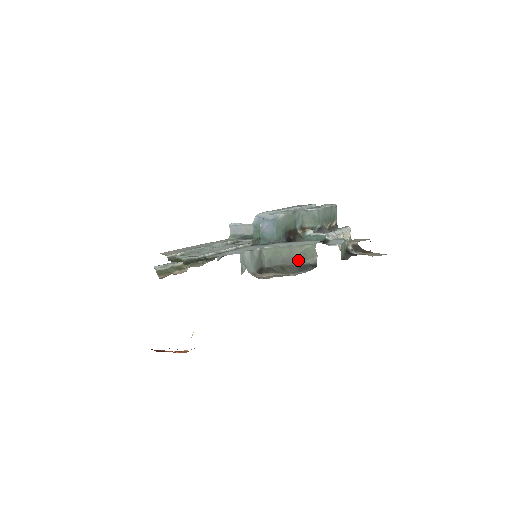
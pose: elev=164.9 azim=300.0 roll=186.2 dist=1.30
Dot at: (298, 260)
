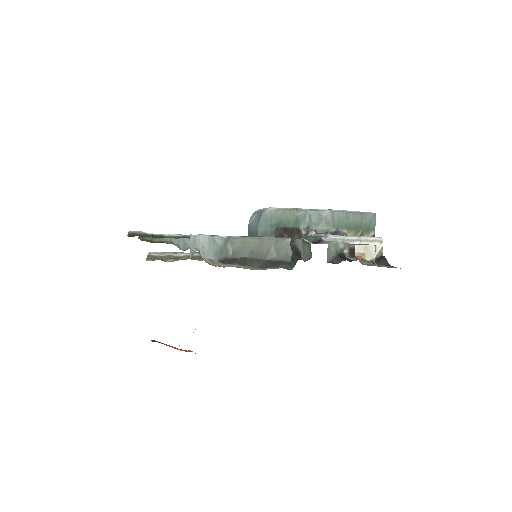
Dot at: (269, 254)
